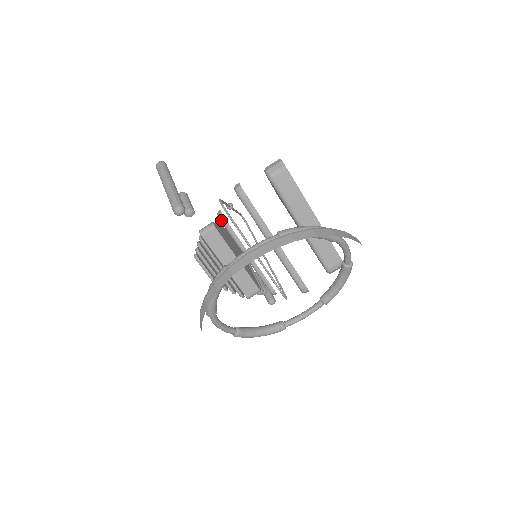
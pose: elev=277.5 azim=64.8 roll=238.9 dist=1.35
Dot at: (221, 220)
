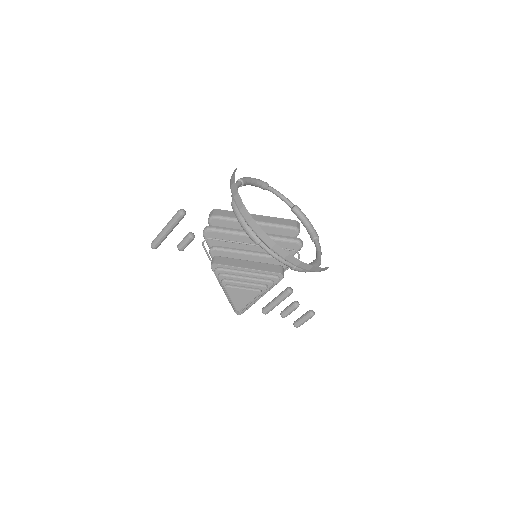
Dot at: (215, 248)
